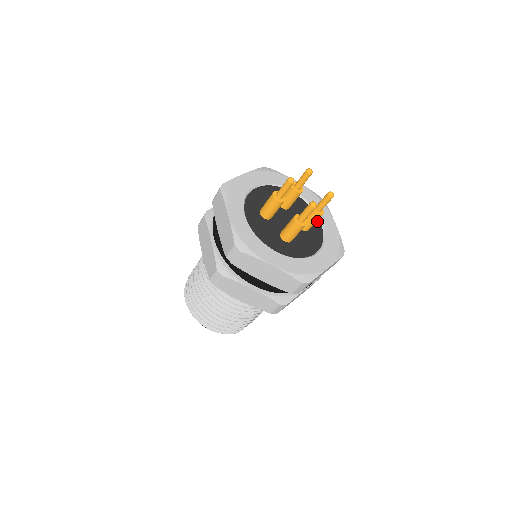
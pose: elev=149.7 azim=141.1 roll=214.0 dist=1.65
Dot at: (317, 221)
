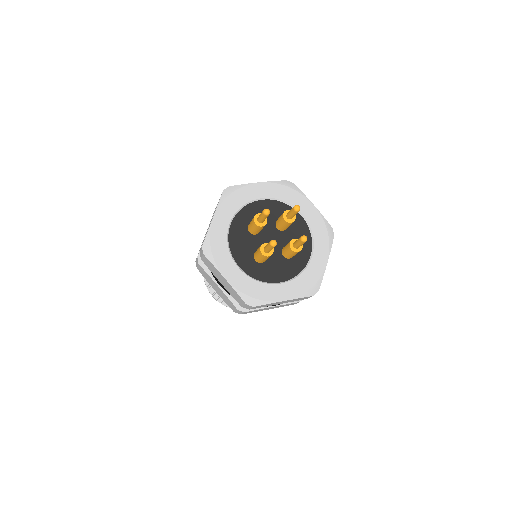
Dot at: (308, 252)
